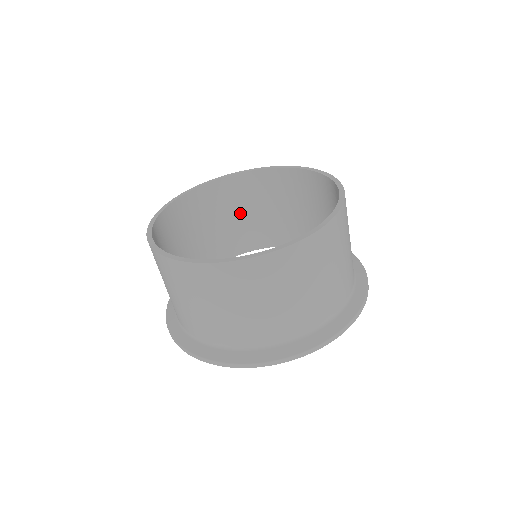
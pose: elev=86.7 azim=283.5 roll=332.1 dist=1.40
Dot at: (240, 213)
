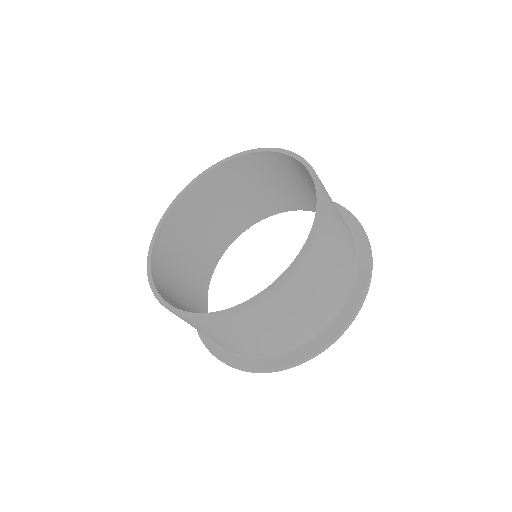
Dot at: (215, 211)
